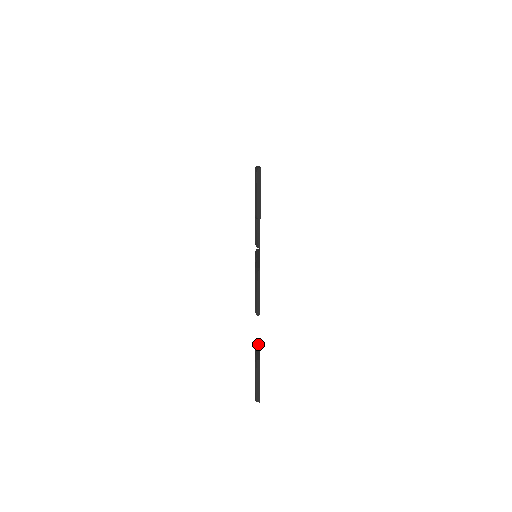
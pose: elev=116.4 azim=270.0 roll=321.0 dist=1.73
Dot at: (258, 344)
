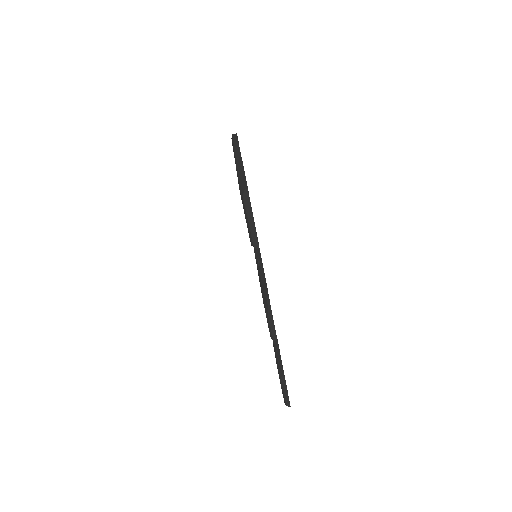
Dot at: (276, 343)
